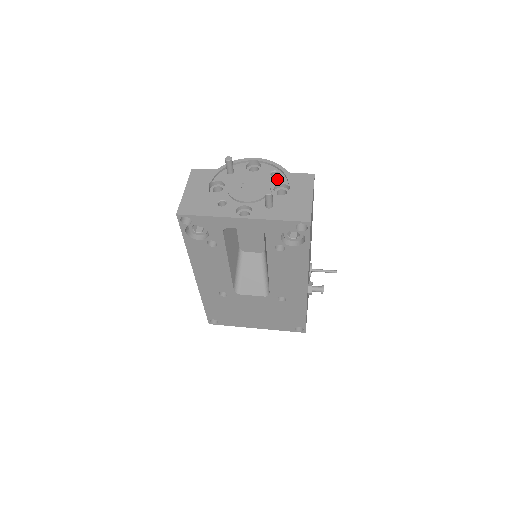
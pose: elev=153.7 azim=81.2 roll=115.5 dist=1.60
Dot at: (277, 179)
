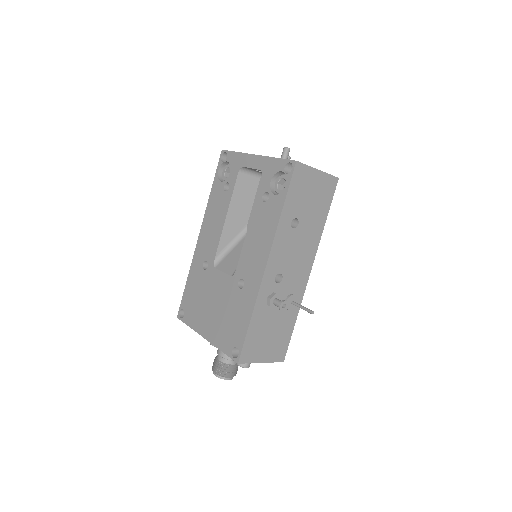
Dot at: occluded
